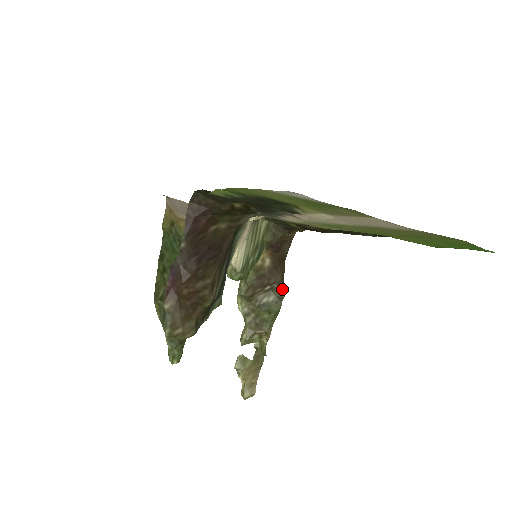
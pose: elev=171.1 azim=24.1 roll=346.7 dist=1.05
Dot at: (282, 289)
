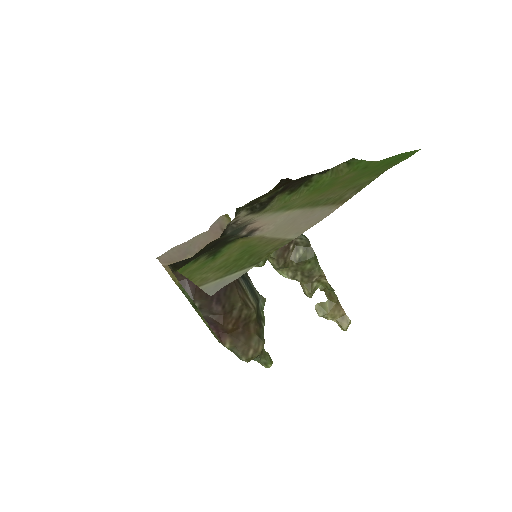
Dot at: (303, 238)
